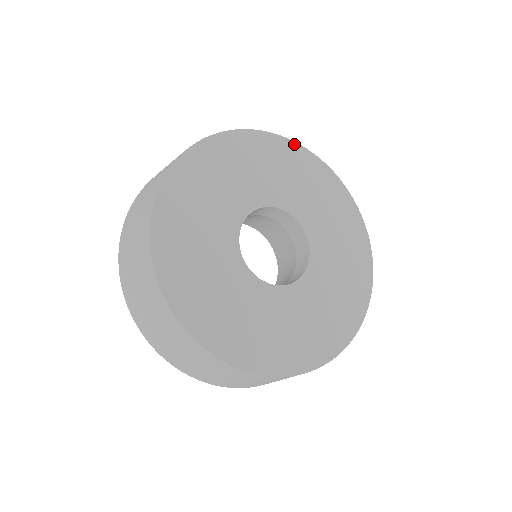
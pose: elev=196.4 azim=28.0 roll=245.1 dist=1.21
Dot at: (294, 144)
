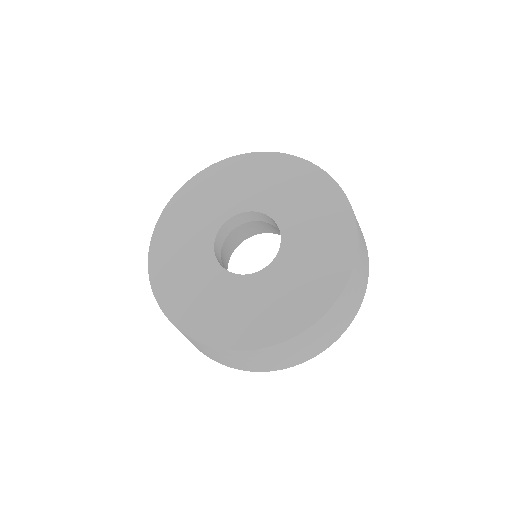
Dot at: (342, 194)
